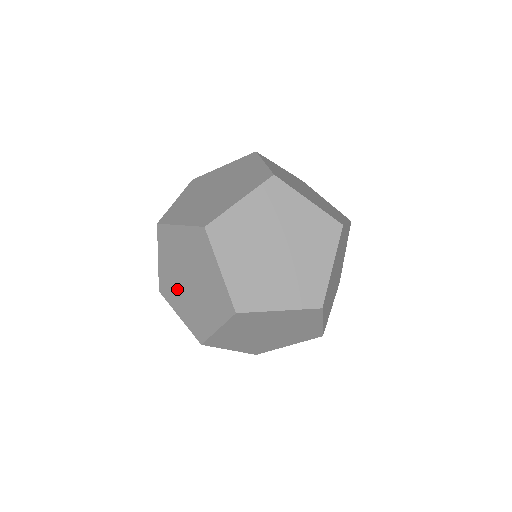
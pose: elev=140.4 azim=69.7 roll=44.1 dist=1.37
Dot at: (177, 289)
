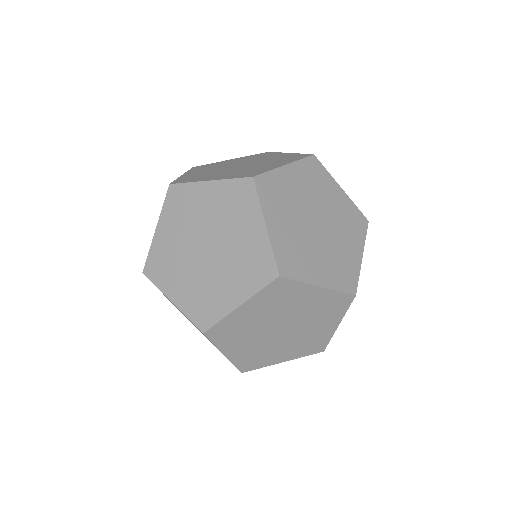
Dot at: (177, 308)
